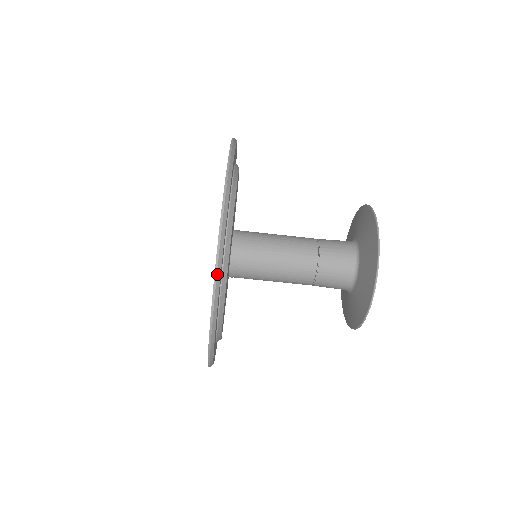
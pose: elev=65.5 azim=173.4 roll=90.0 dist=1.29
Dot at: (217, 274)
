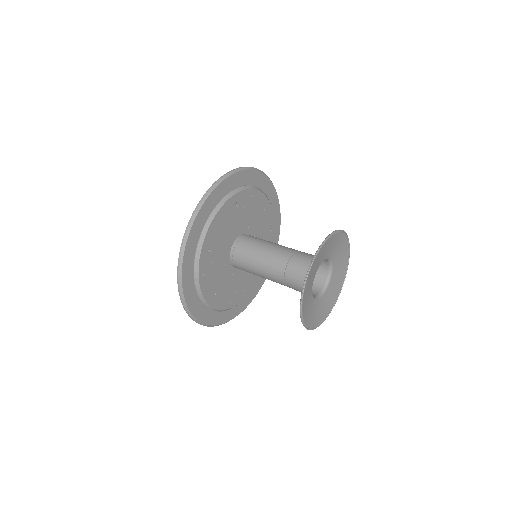
Dot at: (185, 309)
